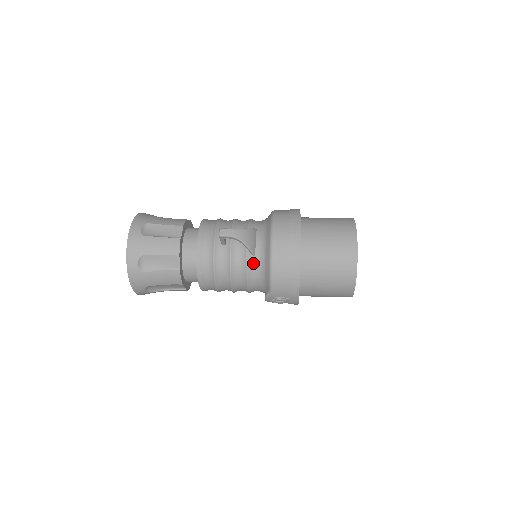
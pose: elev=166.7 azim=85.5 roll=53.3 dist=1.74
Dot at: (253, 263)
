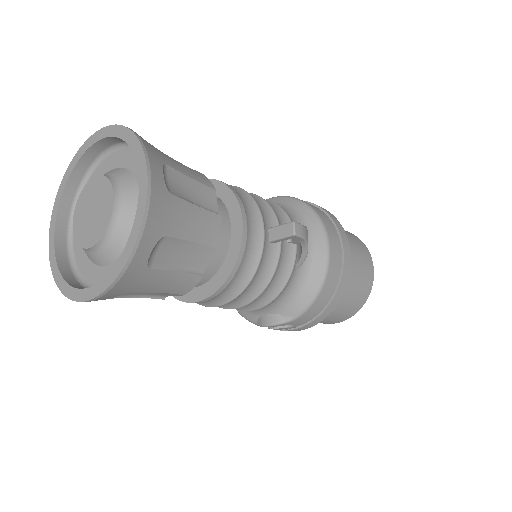
Dot at: (293, 278)
